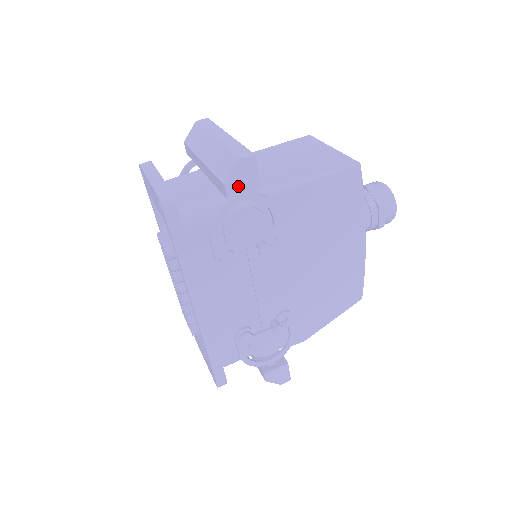
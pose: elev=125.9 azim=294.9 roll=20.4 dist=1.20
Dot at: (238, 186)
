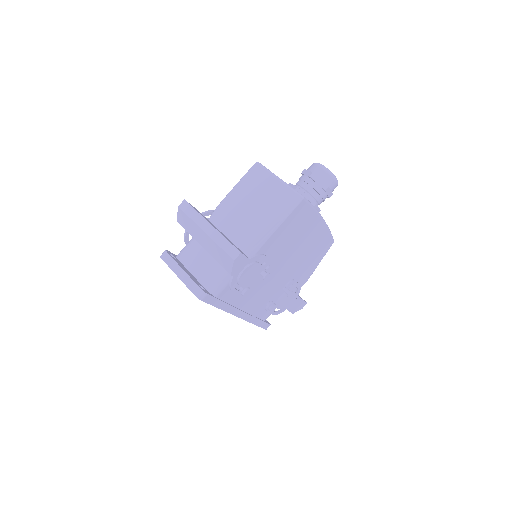
Dot at: (238, 269)
